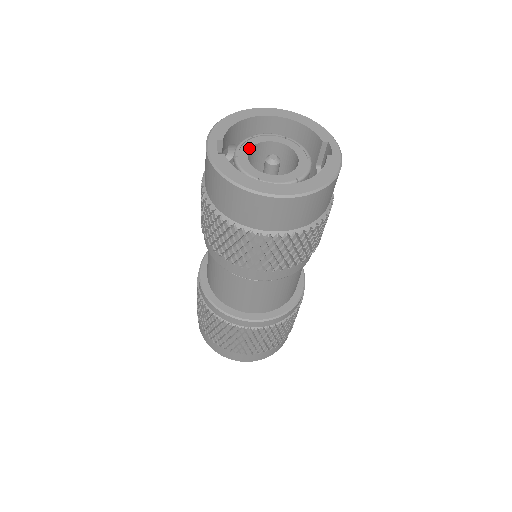
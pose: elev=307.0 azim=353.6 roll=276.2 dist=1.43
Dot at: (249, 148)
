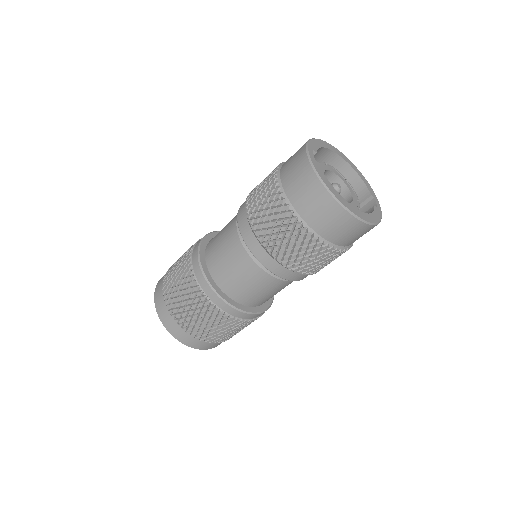
Dot at: (325, 170)
